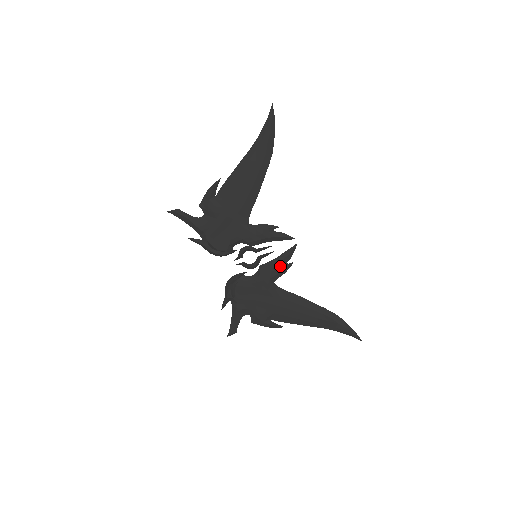
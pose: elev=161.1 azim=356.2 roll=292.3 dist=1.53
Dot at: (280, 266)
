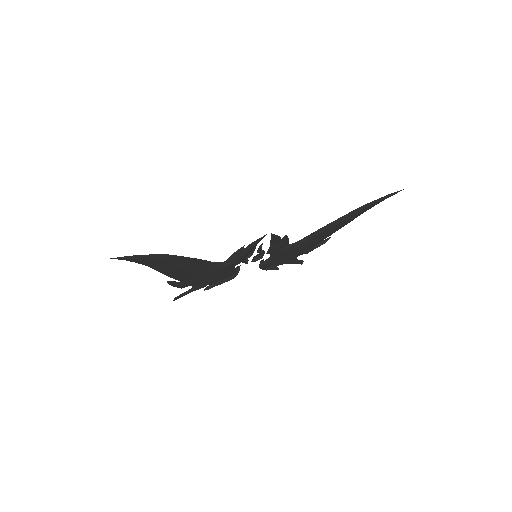
Dot at: (280, 244)
